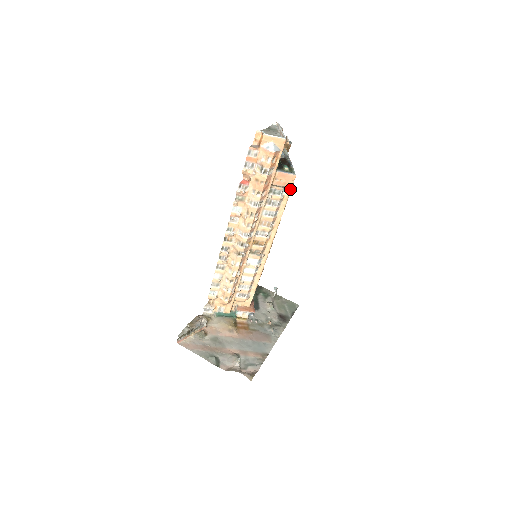
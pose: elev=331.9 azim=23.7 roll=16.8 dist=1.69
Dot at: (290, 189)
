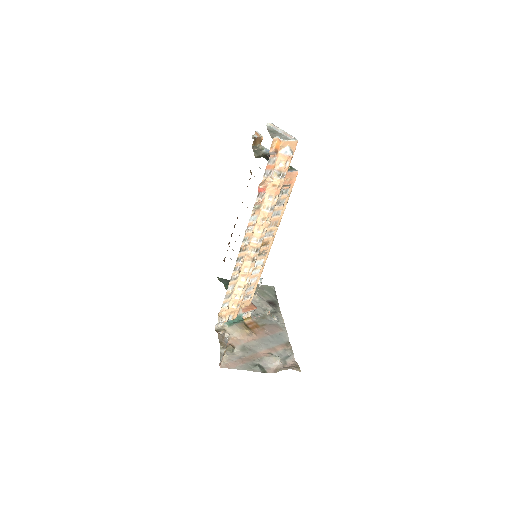
Dot at: (293, 185)
